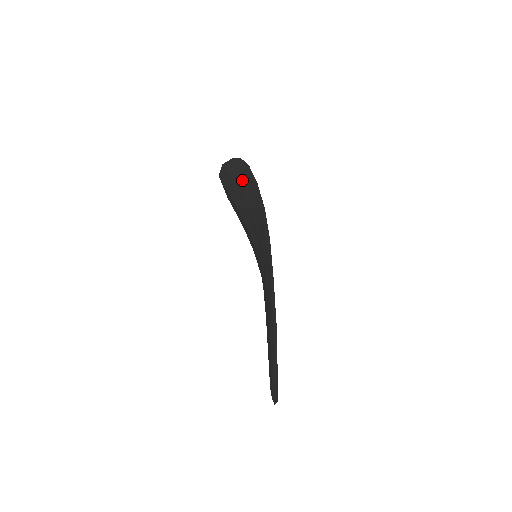
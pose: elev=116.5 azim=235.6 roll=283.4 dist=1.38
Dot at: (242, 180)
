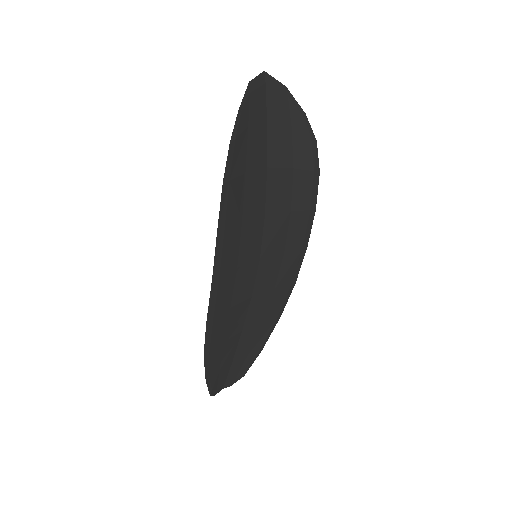
Dot at: (235, 172)
